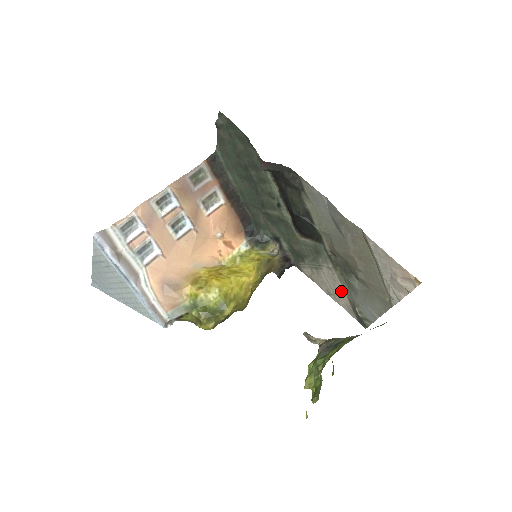
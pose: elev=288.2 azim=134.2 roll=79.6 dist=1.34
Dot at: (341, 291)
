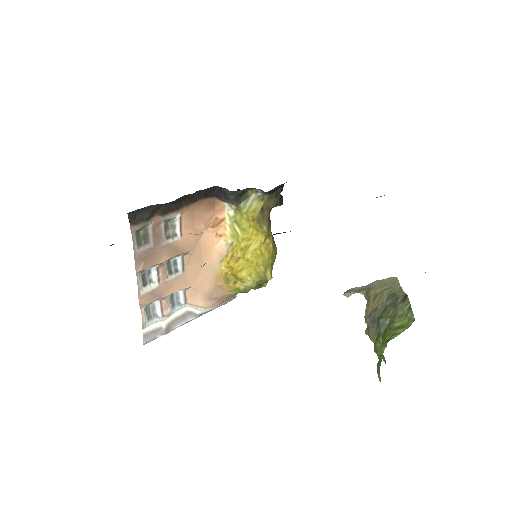
Dot at: occluded
